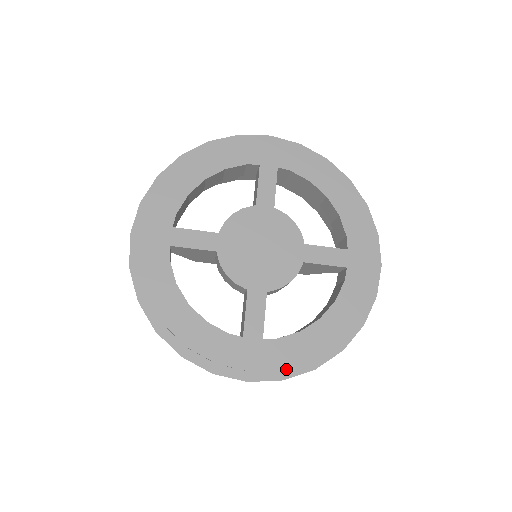
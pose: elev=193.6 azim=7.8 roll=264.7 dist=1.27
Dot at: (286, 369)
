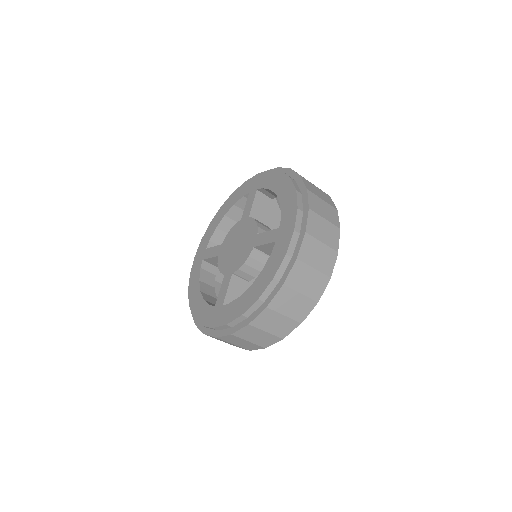
Dot at: (234, 326)
